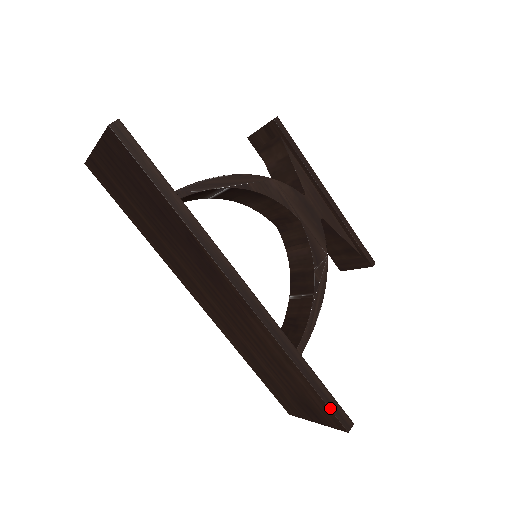
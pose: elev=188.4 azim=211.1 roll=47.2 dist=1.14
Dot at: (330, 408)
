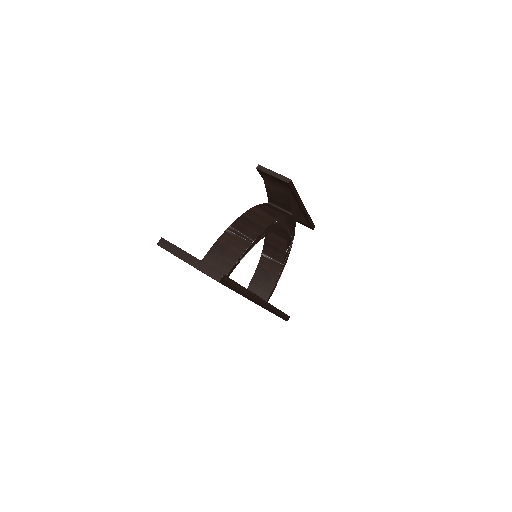
Dot at: (283, 319)
